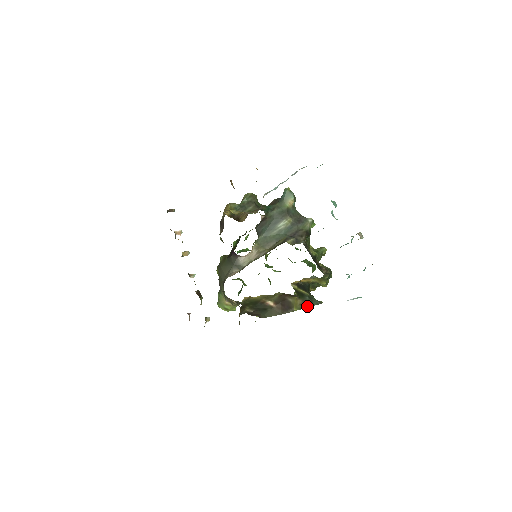
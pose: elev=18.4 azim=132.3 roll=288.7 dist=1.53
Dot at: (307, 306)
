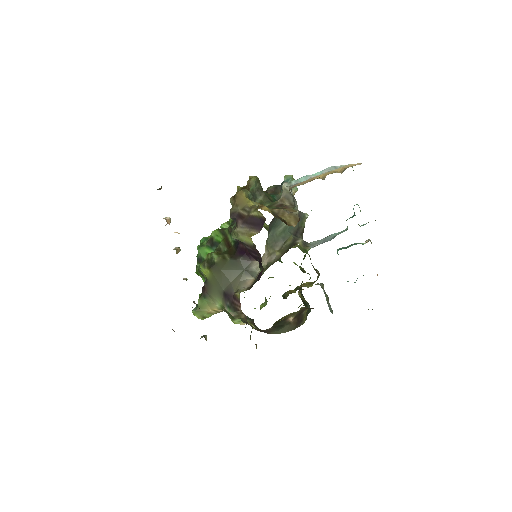
Dot at: (307, 315)
